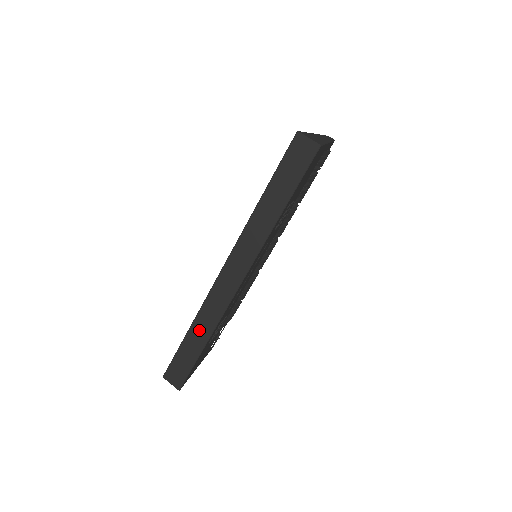
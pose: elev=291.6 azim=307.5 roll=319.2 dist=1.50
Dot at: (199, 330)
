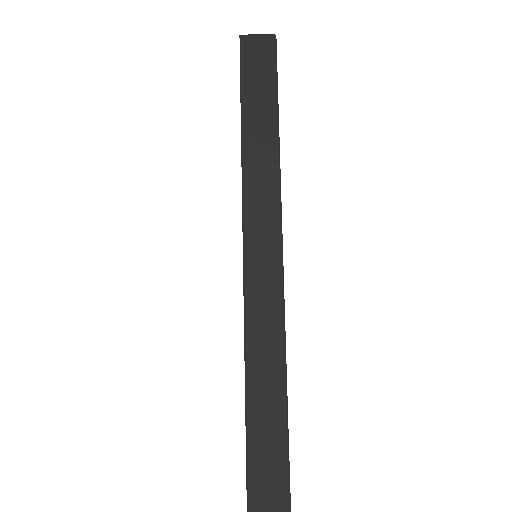
Dot at: (263, 375)
